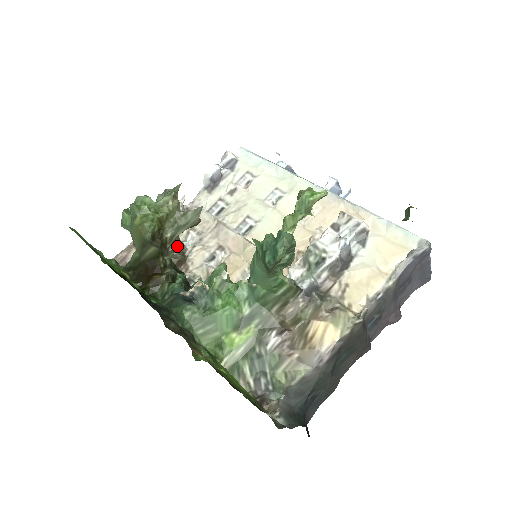
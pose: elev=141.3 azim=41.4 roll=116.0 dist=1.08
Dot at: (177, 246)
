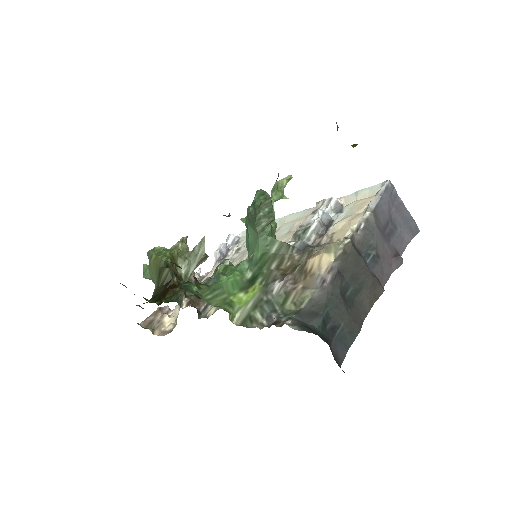
Dot at: occluded
